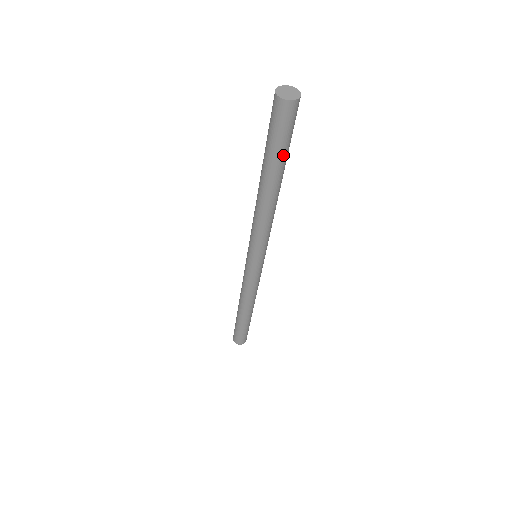
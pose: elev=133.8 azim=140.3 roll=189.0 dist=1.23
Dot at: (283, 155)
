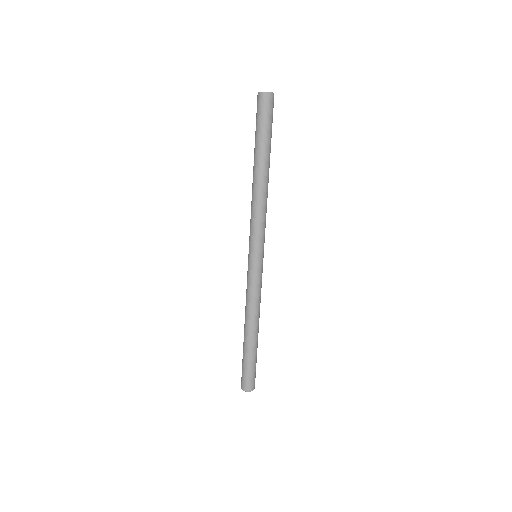
Dot at: (265, 138)
